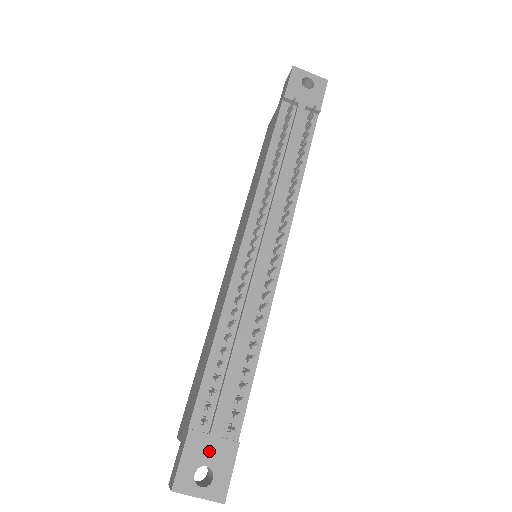
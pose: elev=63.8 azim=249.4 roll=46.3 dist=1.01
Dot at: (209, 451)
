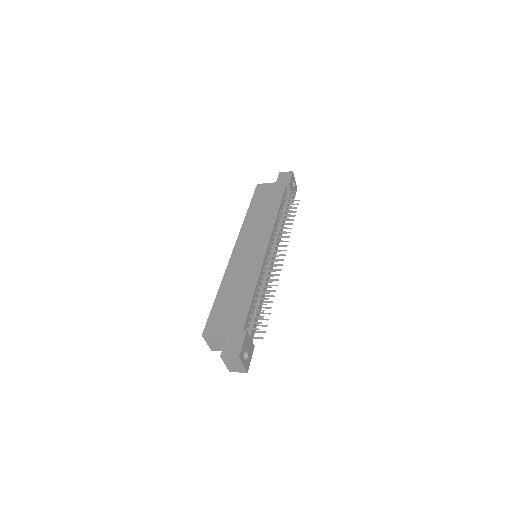
Dot at: (249, 345)
